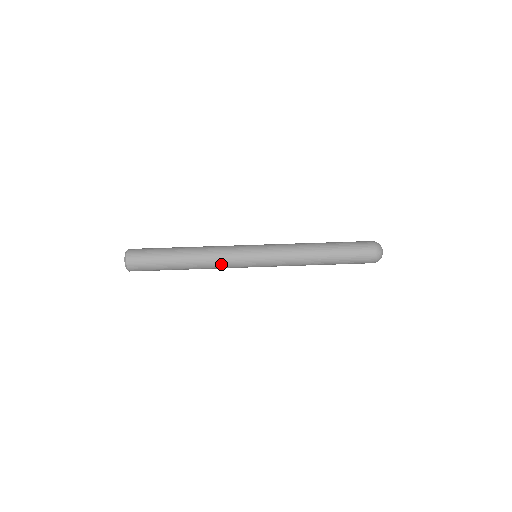
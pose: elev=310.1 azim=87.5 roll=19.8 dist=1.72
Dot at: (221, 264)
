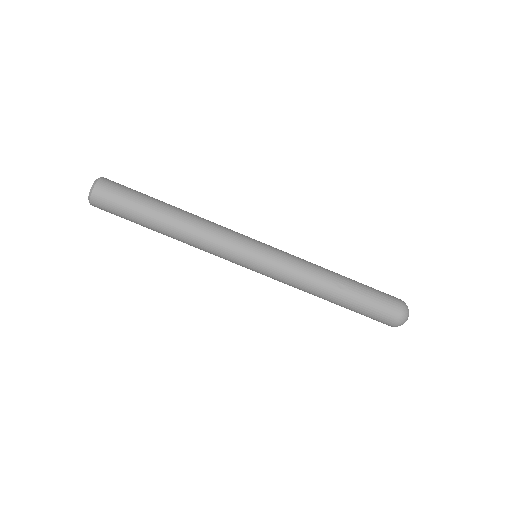
Dot at: occluded
